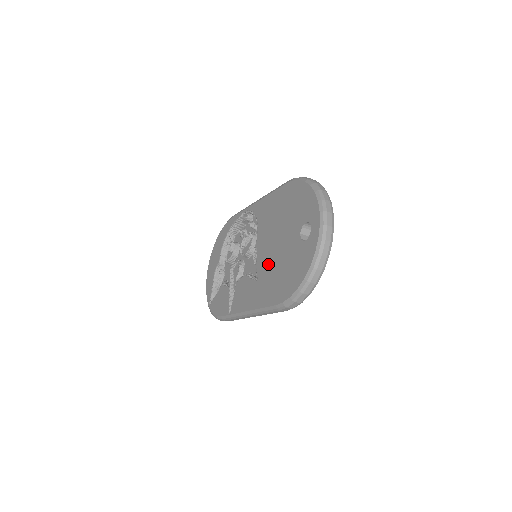
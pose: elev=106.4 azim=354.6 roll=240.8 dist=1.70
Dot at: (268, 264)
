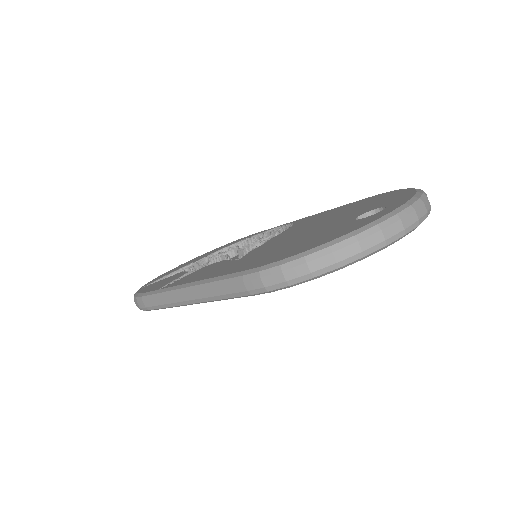
Dot at: (273, 245)
